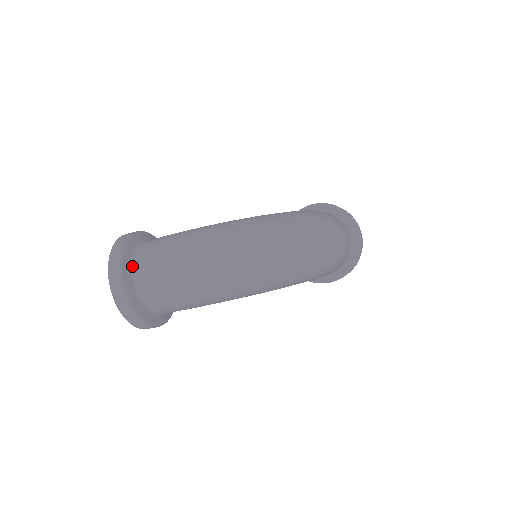
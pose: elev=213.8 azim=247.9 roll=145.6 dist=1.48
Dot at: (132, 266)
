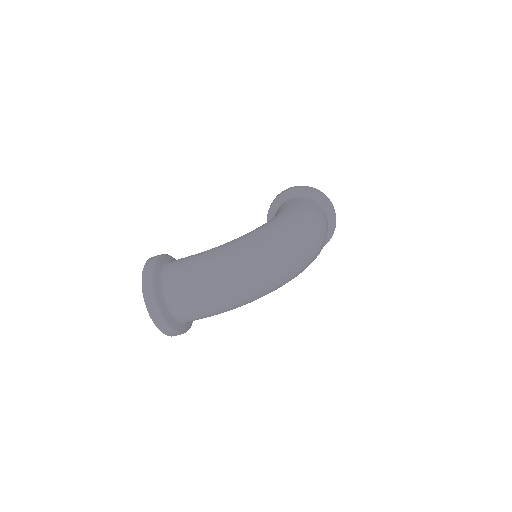
Dot at: (163, 295)
